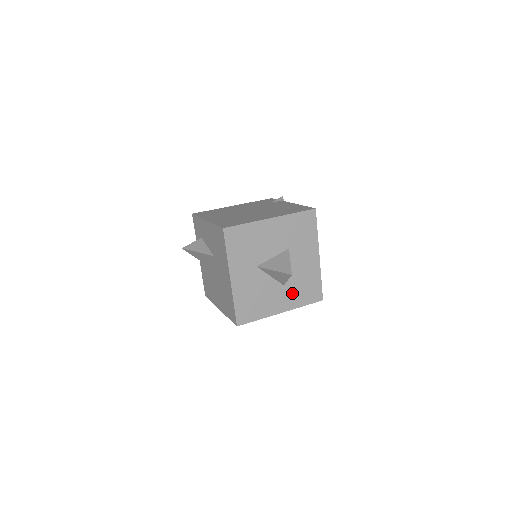
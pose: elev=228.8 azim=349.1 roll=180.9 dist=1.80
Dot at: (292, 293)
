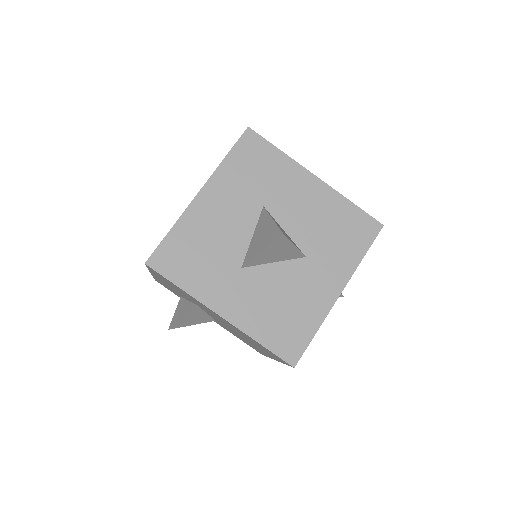
Dot at: (328, 256)
